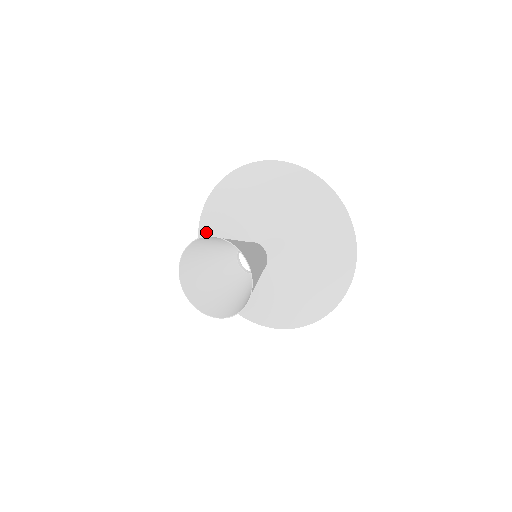
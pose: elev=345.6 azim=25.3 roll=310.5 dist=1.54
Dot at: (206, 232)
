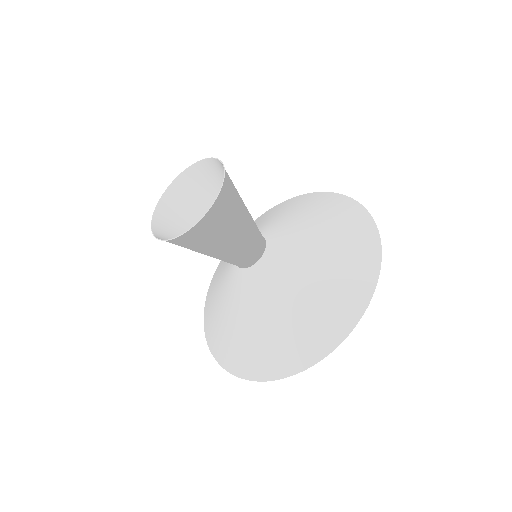
Dot at: (222, 343)
